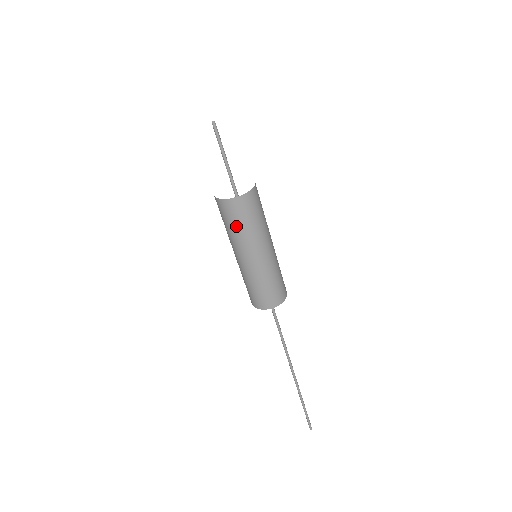
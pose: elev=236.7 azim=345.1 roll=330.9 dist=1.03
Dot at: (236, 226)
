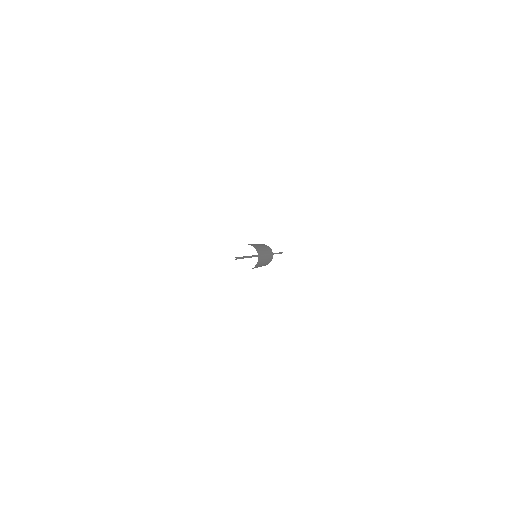
Dot at: occluded
